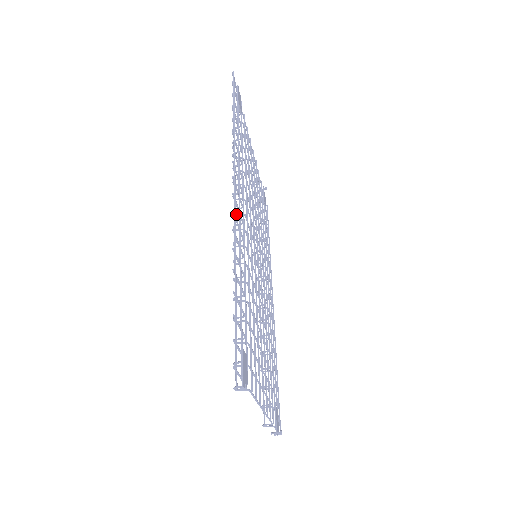
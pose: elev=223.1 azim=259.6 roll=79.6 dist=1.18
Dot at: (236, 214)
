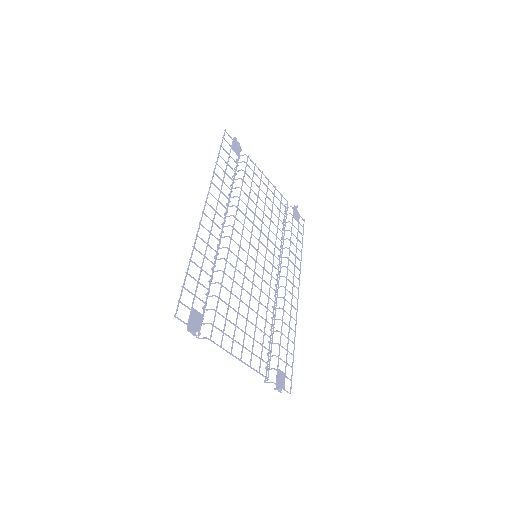
Dot at: occluded
